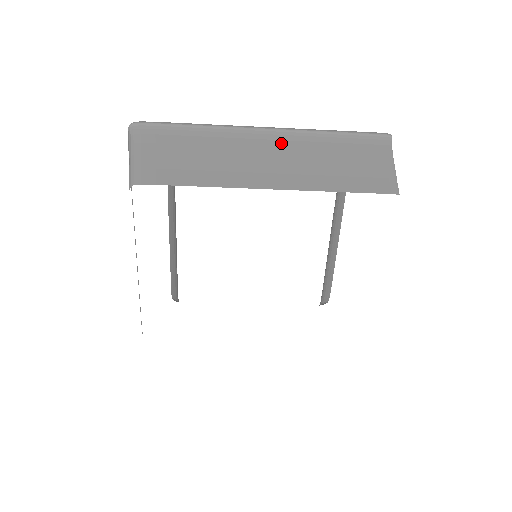
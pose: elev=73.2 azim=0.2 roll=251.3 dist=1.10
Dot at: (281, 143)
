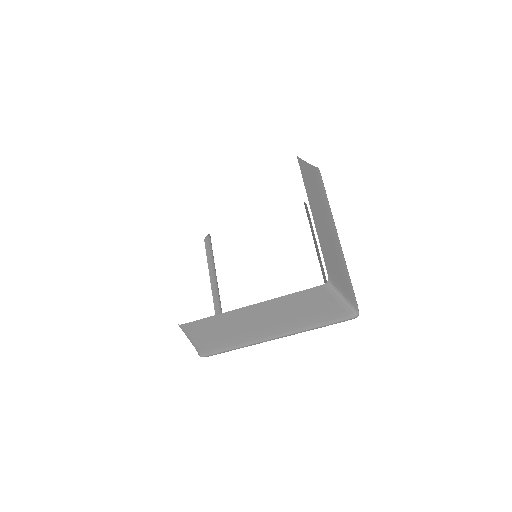
Dot at: occluded
